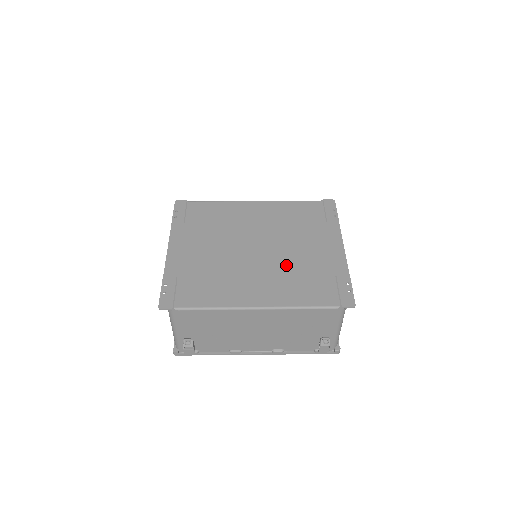
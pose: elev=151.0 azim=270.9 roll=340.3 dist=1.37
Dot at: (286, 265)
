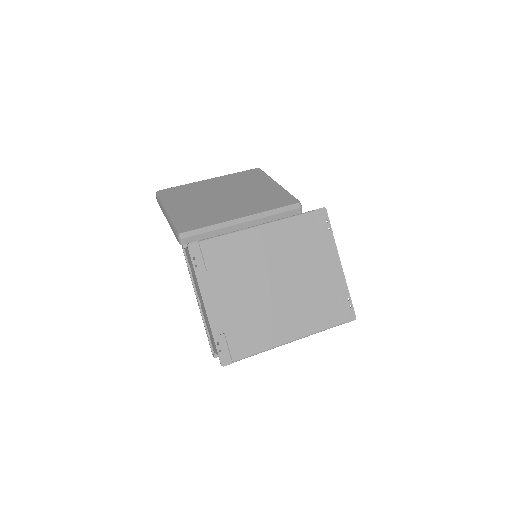
Dot at: (303, 295)
